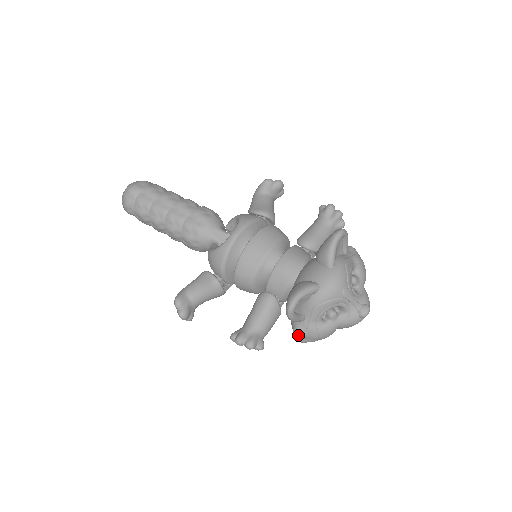
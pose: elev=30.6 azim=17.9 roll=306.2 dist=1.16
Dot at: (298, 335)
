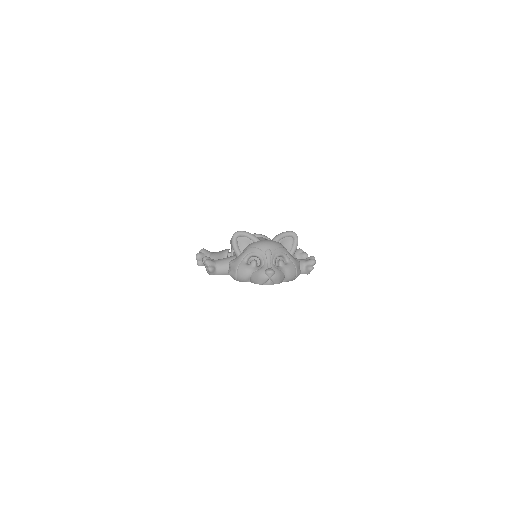
Dot at: (230, 263)
